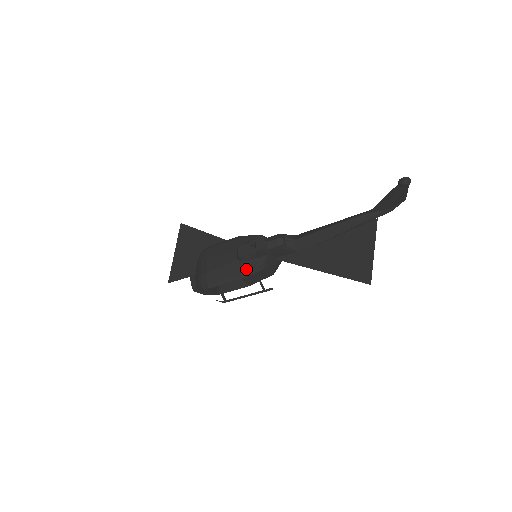
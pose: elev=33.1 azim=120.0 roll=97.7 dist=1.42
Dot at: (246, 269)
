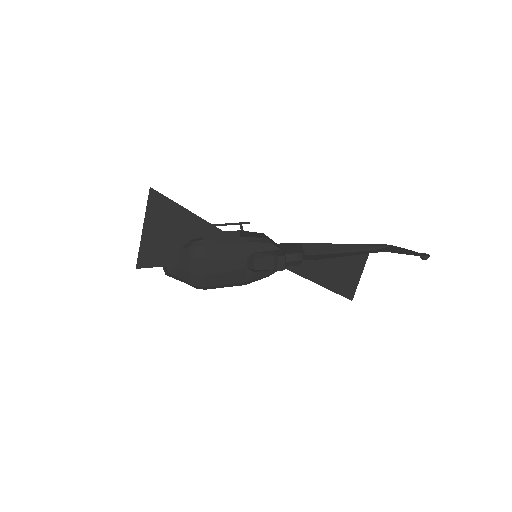
Dot at: (254, 278)
